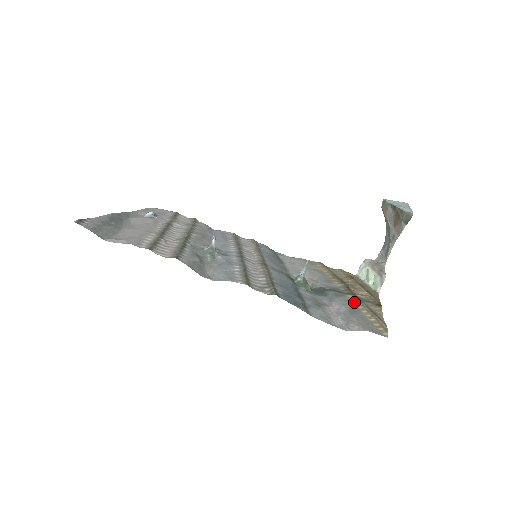
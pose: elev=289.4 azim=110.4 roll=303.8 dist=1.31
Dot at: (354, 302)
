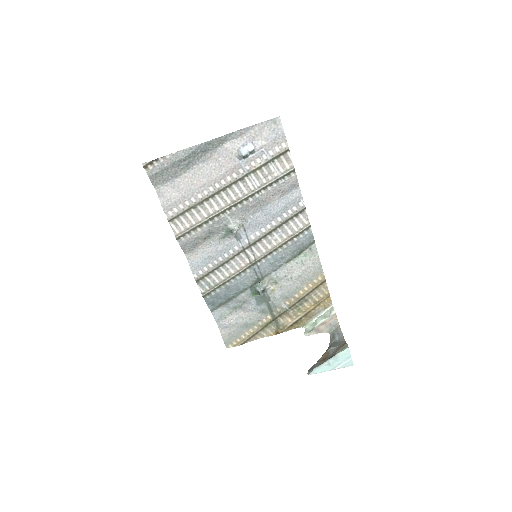
Dot at: (261, 322)
